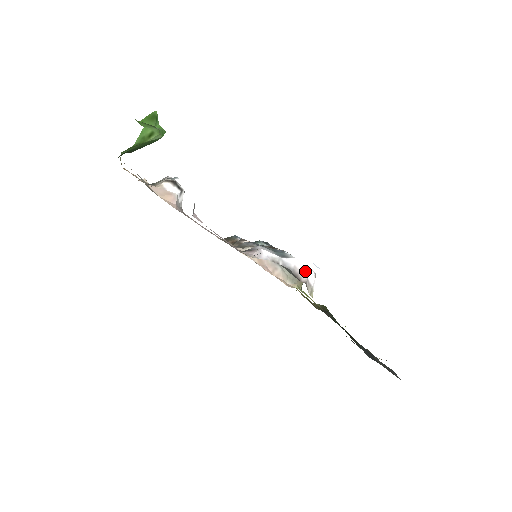
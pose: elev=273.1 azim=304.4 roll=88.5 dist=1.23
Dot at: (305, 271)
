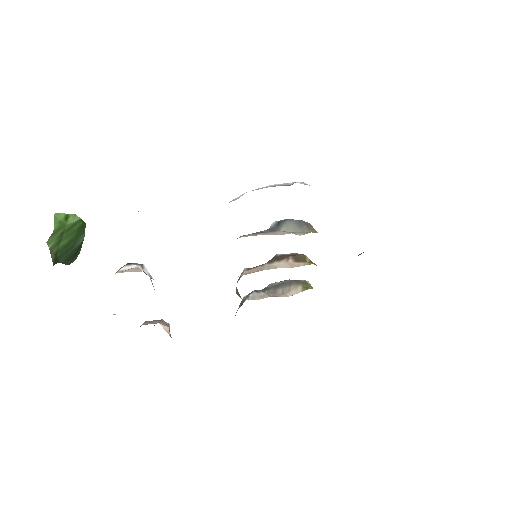
Dot at: (289, 183)
